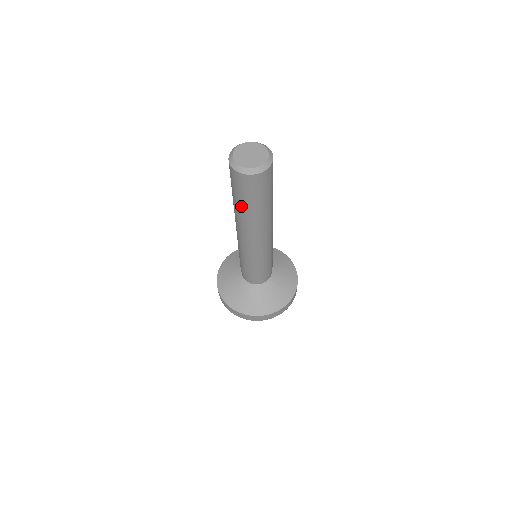
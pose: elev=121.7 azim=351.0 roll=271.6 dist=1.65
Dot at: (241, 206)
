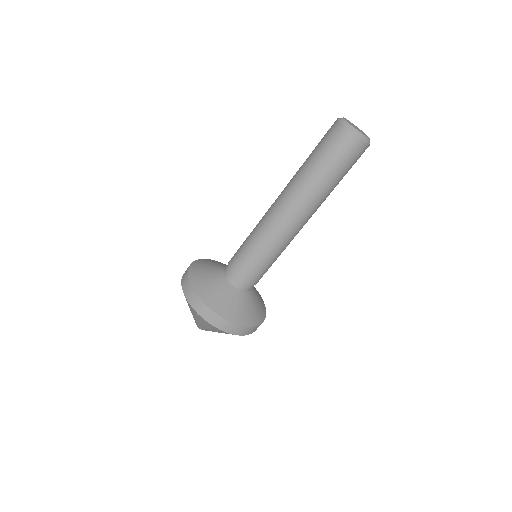
Dot at: (310, 165)
